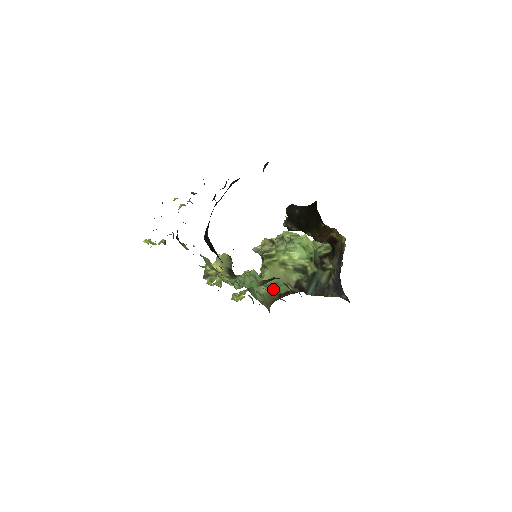
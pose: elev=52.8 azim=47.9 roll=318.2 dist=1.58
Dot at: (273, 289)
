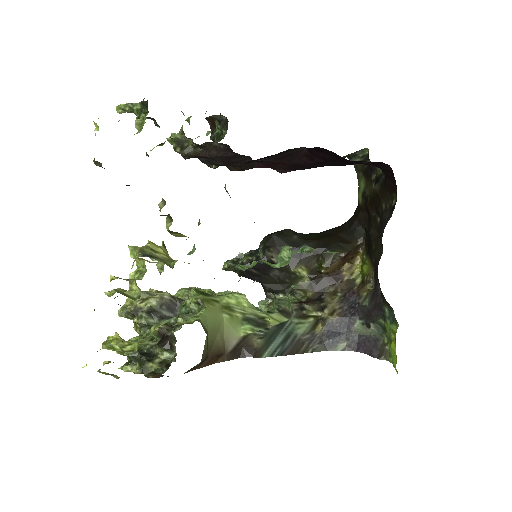
Dot at: occluded
